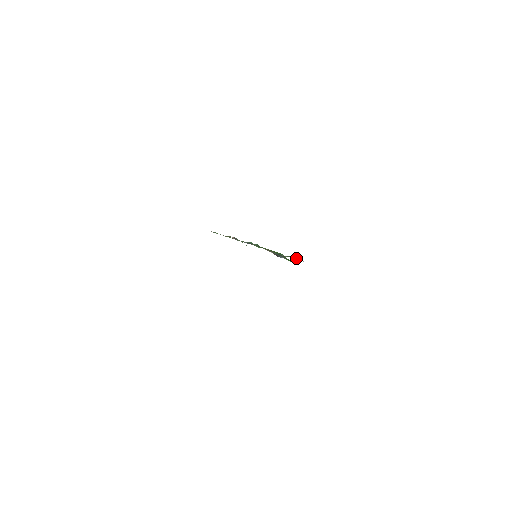
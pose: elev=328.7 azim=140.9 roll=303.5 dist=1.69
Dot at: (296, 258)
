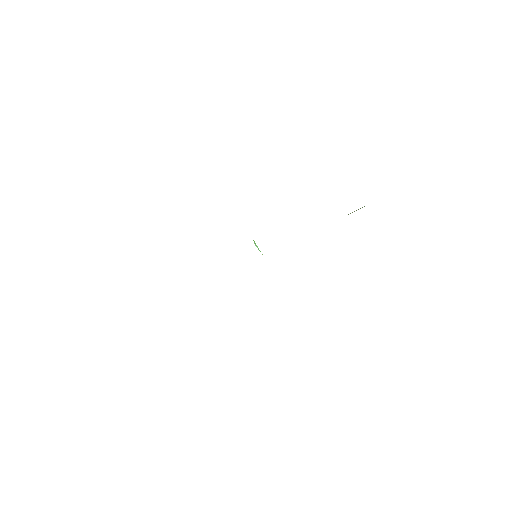
Dot at: occluded
